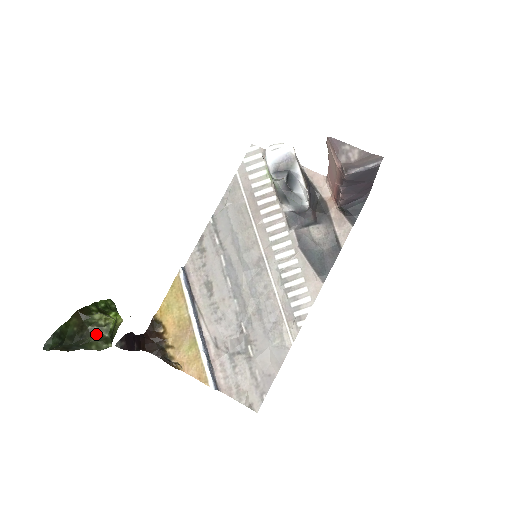
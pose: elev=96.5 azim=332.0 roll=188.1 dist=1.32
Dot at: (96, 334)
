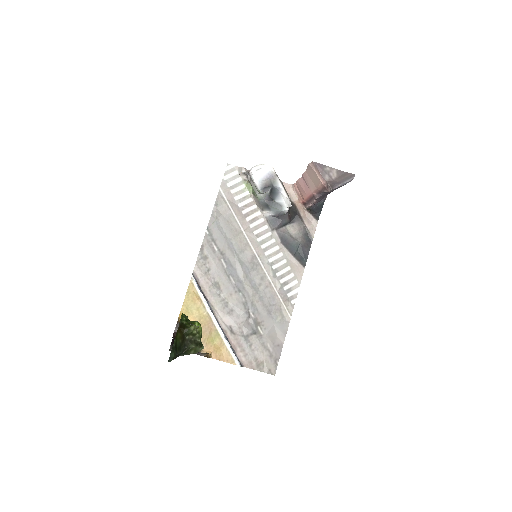
Dot at: (193, 341)
